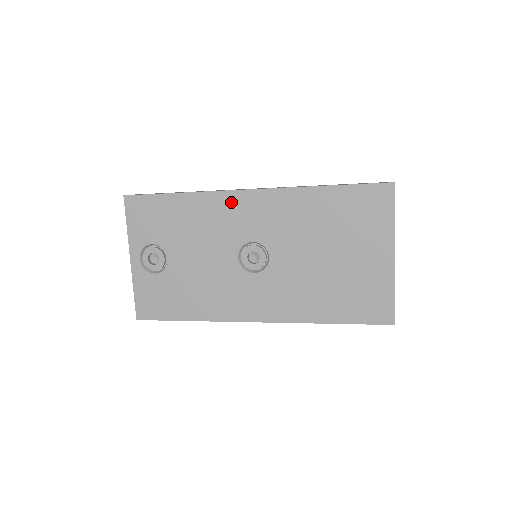
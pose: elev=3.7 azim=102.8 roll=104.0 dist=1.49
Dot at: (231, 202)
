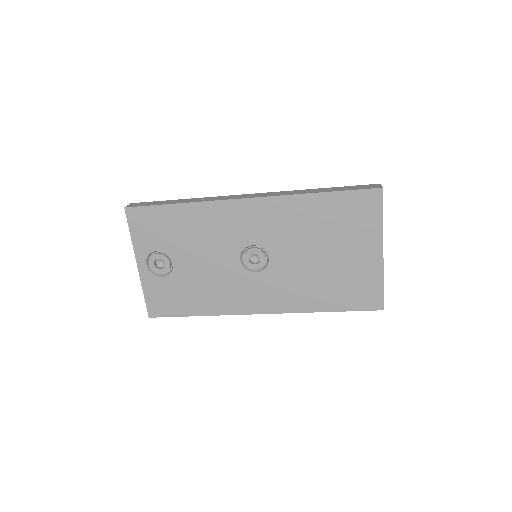
Dot at: (230, 210)
